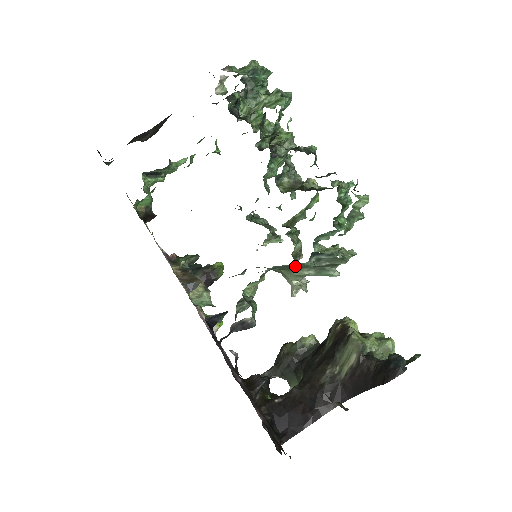
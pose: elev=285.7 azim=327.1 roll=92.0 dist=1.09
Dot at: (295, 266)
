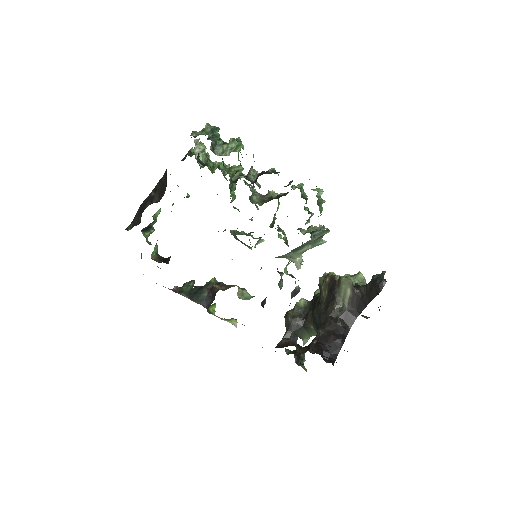
Dot at: (302, 245)
